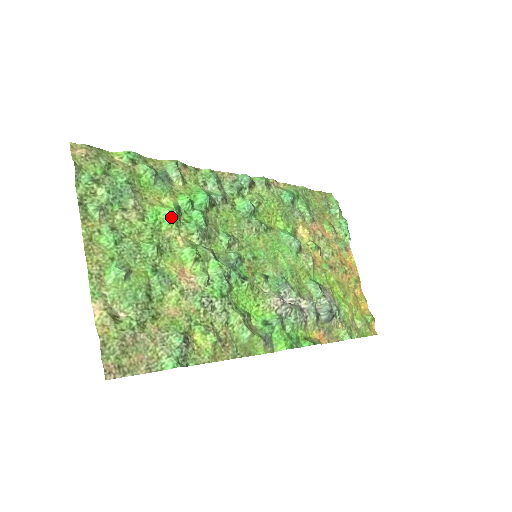
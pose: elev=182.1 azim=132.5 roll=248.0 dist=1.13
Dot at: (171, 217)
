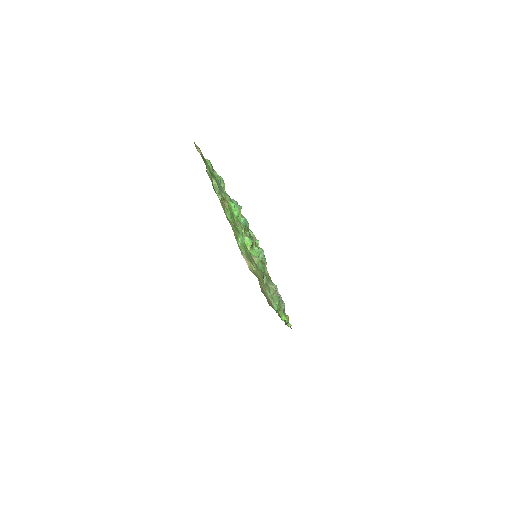
Dot at: (237, 213)
